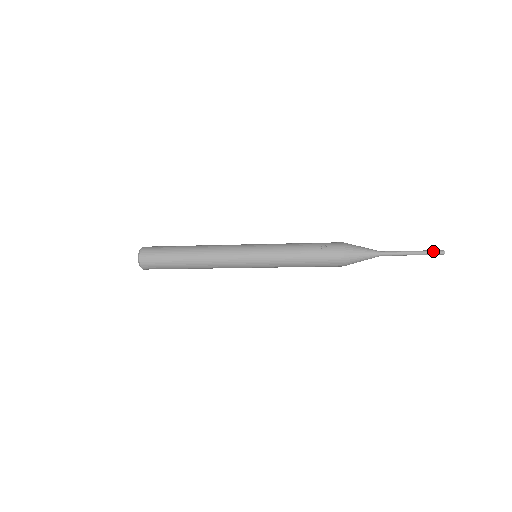
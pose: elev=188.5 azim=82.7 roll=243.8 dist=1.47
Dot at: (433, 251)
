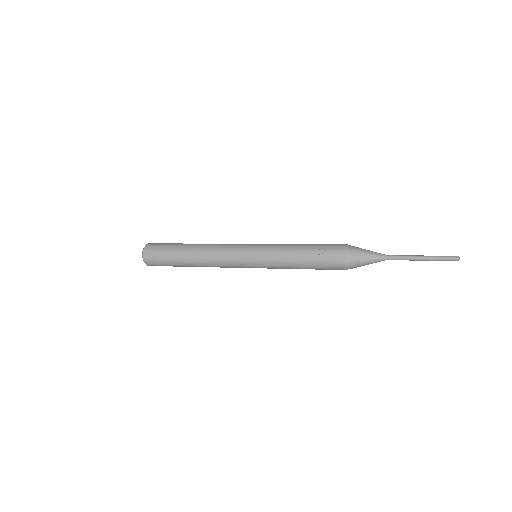
Dot at: (446, 257)
